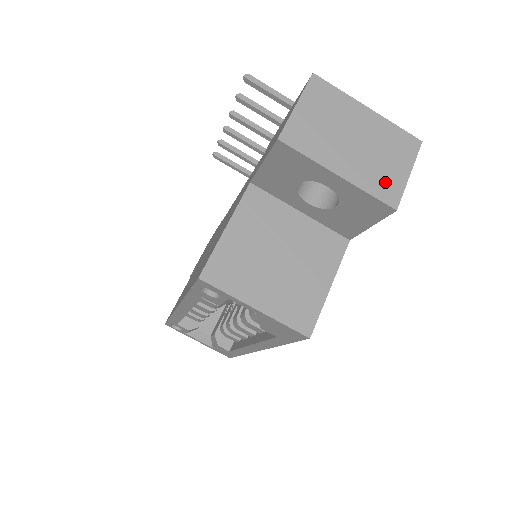
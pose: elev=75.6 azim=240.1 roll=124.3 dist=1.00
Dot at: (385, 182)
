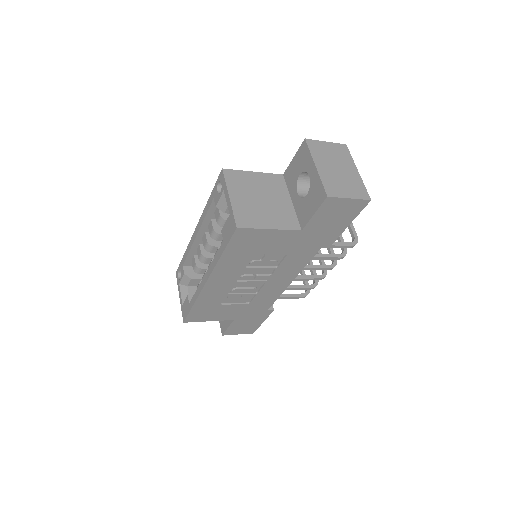
Dot at: (334, 187)
